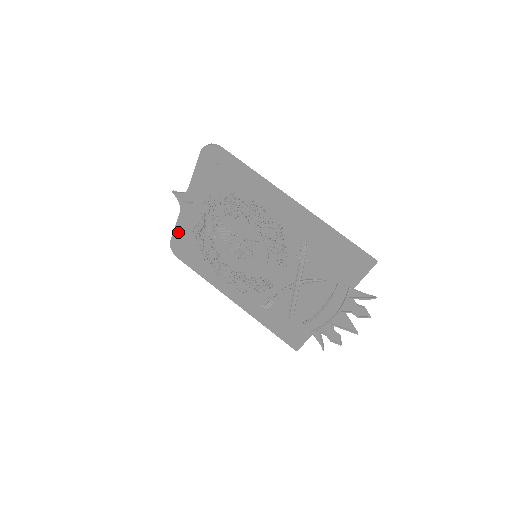
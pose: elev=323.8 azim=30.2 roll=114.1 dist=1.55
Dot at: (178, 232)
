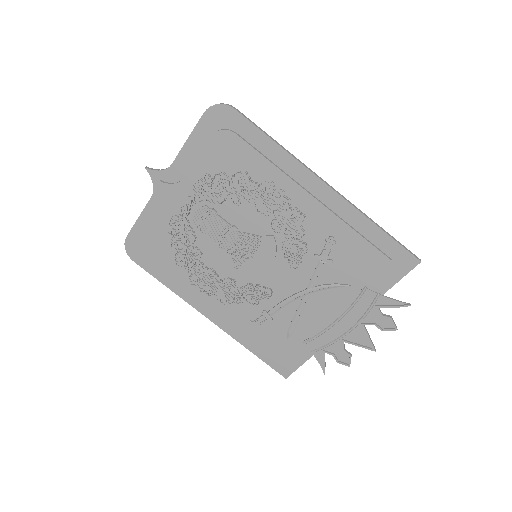
Dot at: (142, 225)
